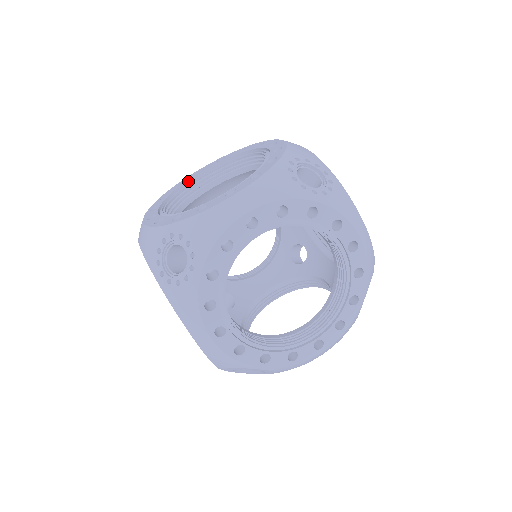
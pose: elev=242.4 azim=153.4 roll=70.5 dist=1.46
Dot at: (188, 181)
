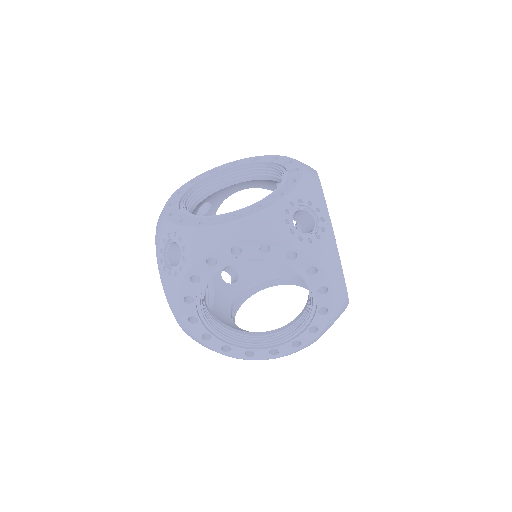
Dot at: (220, 171)
